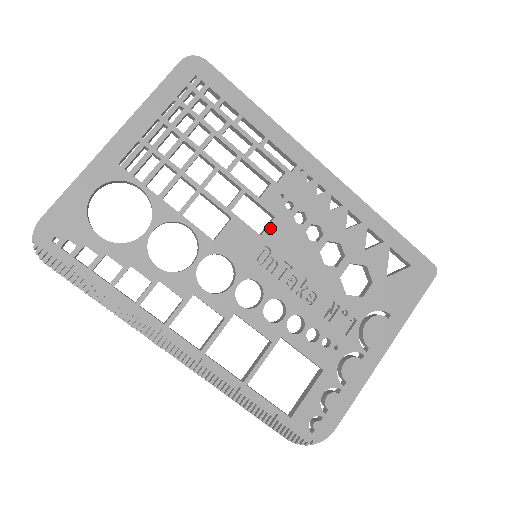
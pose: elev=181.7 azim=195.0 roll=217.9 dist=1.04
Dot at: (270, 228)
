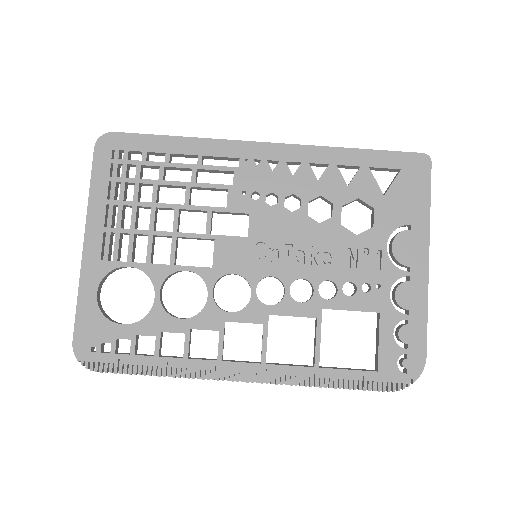
Dot at: (251, 226)
